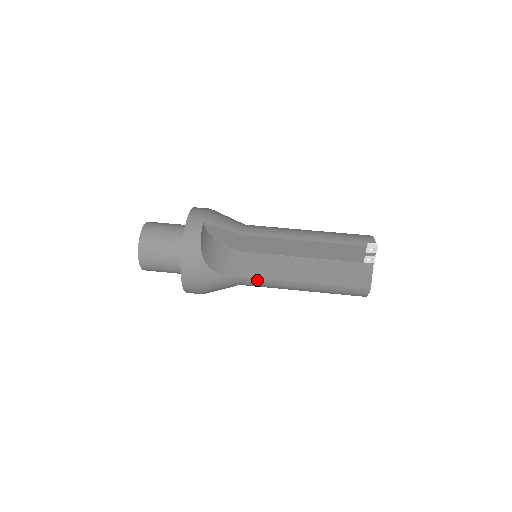
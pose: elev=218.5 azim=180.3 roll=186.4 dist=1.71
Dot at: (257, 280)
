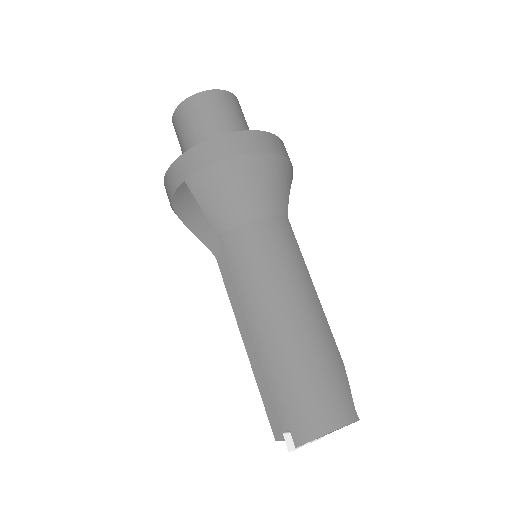
Dot at: (226, 280)
